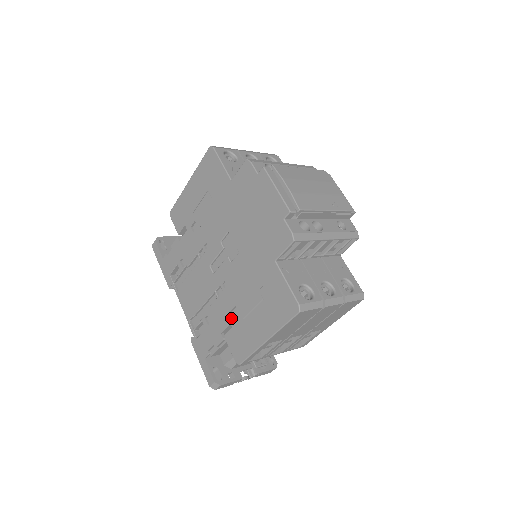
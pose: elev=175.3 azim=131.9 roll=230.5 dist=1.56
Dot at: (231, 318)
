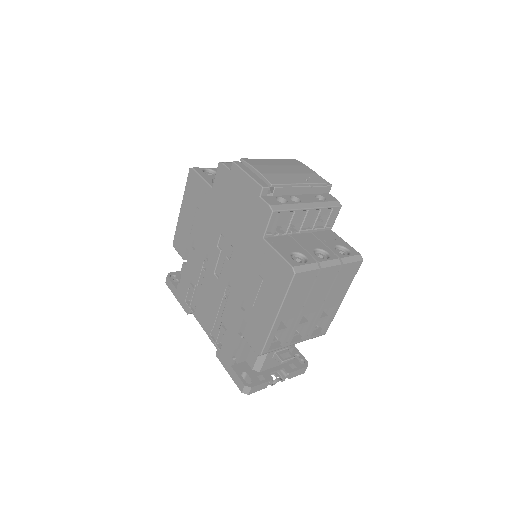
Dot at: (242, 313)
